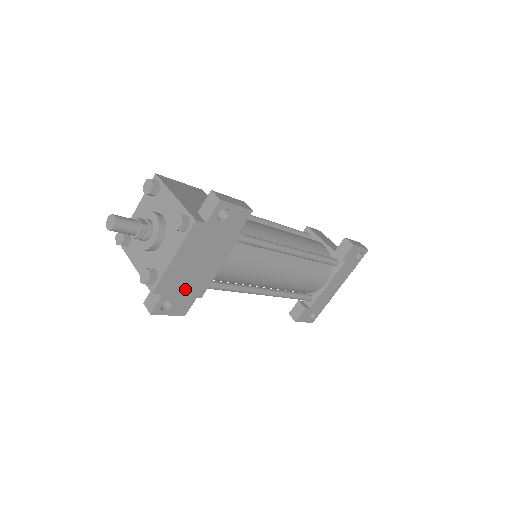
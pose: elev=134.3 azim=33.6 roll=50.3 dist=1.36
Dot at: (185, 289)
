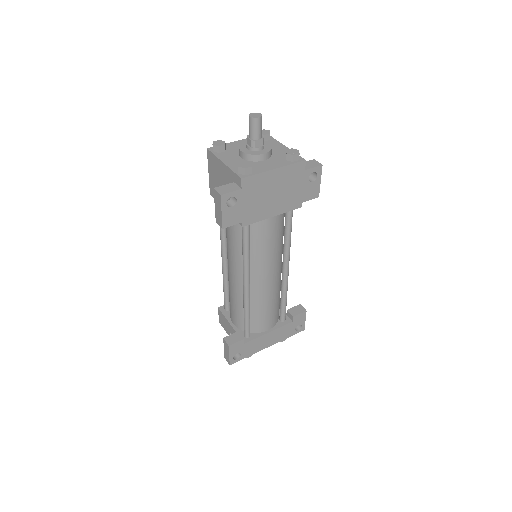
Dot at: (249, 204)
